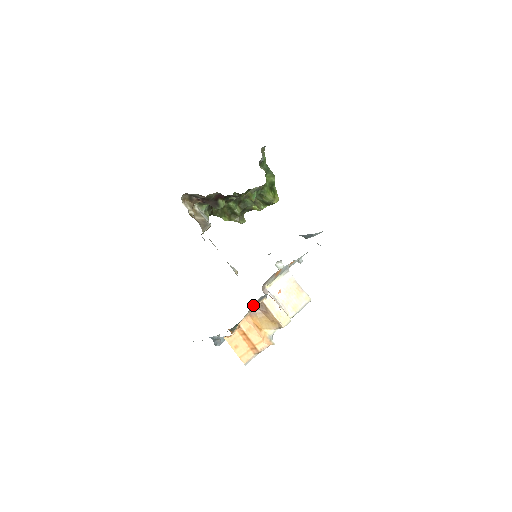
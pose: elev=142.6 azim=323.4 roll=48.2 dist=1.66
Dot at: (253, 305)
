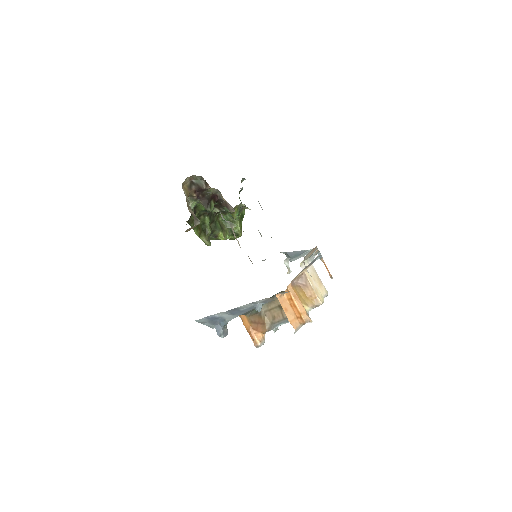
Dot at: occluded
